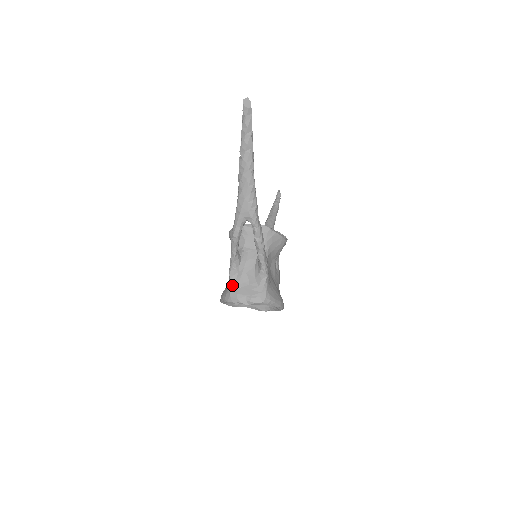
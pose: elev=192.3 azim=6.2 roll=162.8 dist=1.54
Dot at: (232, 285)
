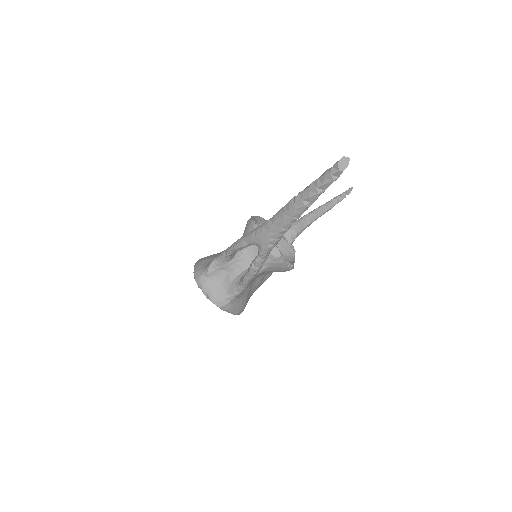
Dot at: (207, 271)
